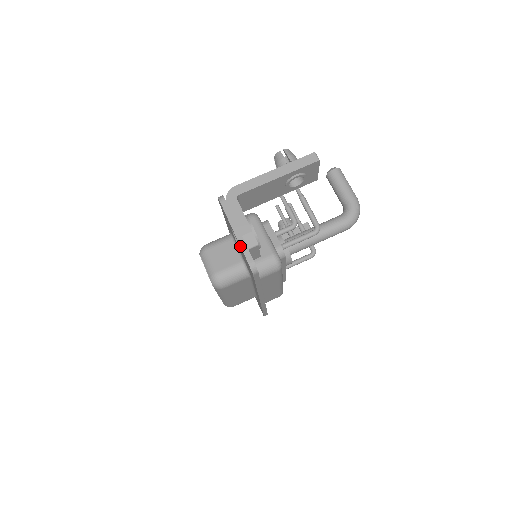
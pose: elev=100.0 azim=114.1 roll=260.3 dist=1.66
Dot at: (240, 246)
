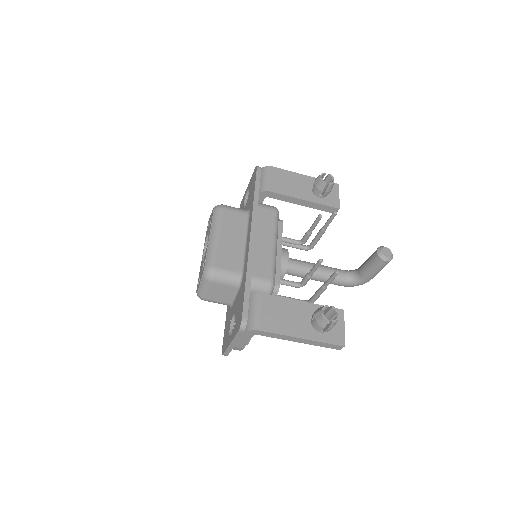
Dot at: (227, 349)
